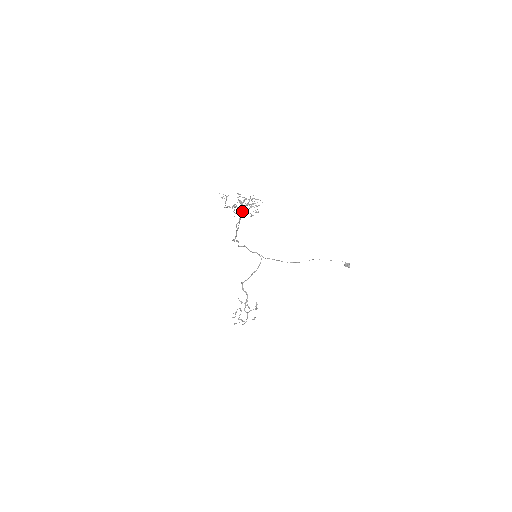
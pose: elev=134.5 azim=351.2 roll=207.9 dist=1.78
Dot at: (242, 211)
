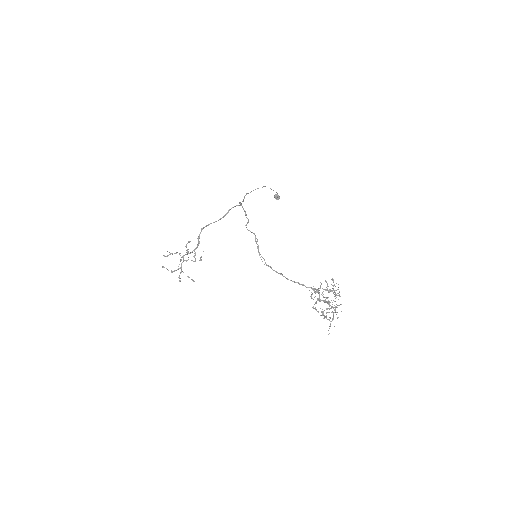
Dot at: occluded
